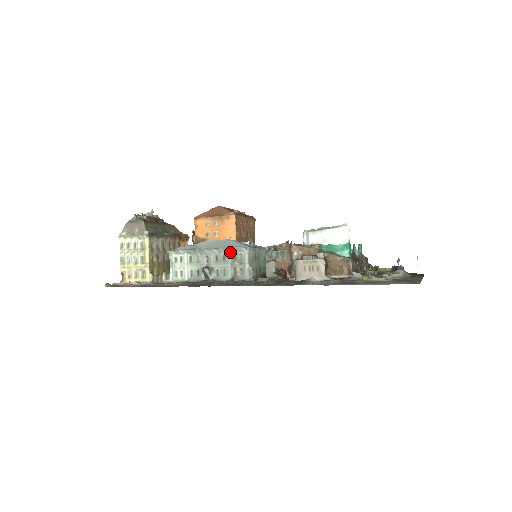
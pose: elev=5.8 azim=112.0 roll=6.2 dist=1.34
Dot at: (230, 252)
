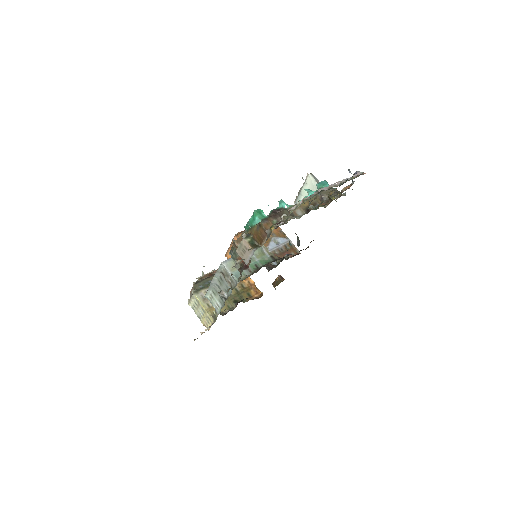
Dot at: (220, 273)
